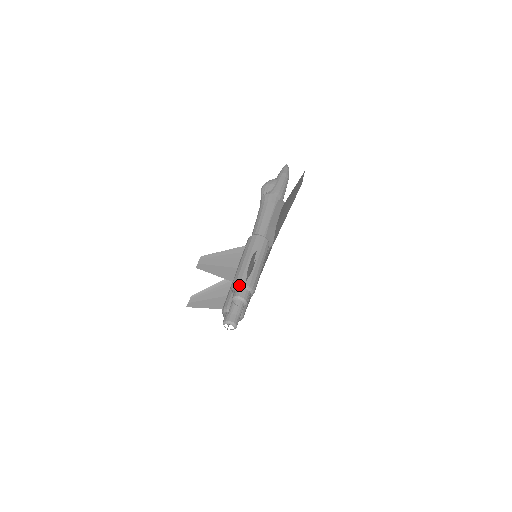
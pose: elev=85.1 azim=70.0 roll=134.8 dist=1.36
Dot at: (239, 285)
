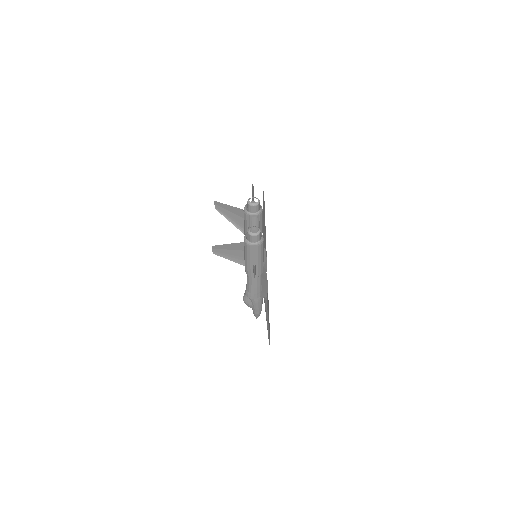
Dot at: occluded
